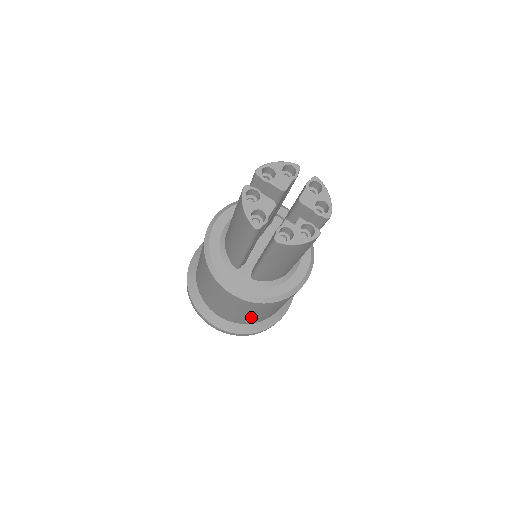
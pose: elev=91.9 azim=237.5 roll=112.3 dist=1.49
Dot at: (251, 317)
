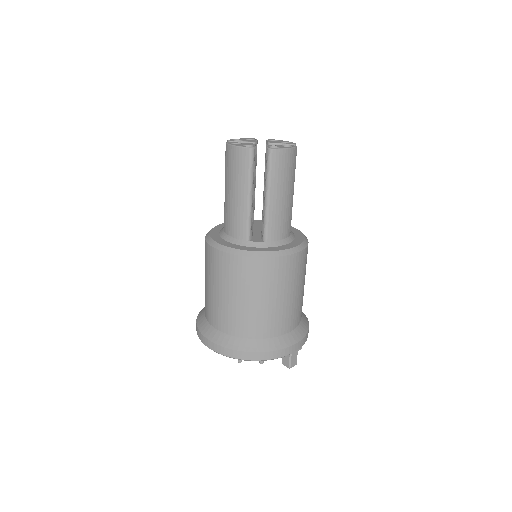
Dot at: (282, 308)
